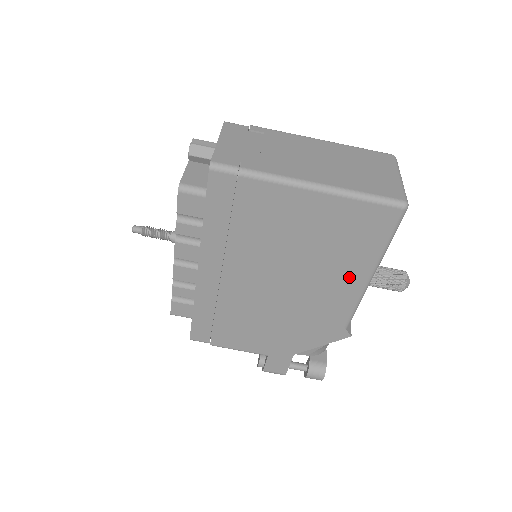
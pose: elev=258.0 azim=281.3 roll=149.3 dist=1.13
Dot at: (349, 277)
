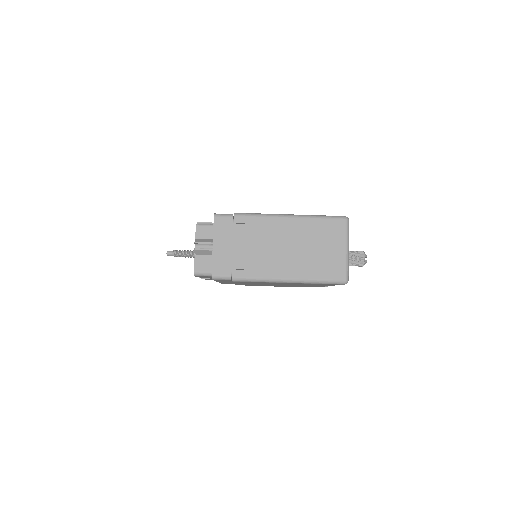
Dot at: (318, 285)
